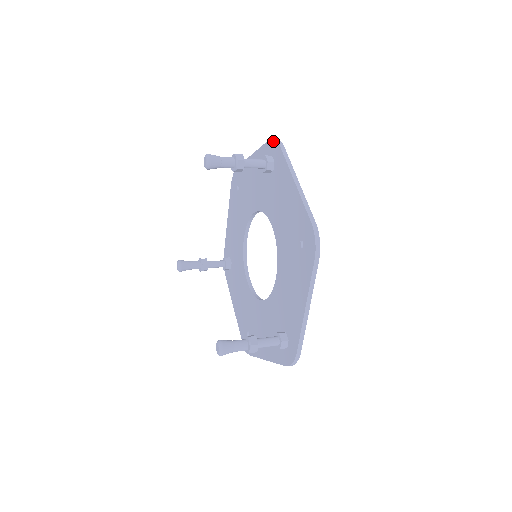
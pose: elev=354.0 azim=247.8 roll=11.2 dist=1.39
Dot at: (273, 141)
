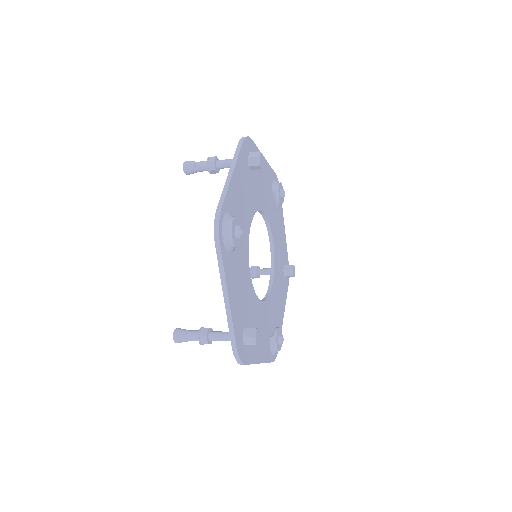
Dot at: occluded
